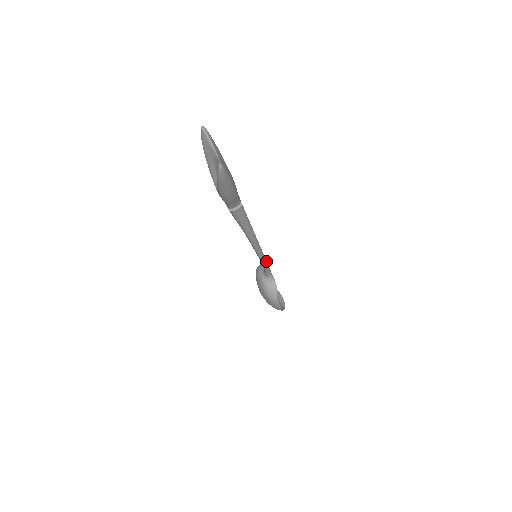
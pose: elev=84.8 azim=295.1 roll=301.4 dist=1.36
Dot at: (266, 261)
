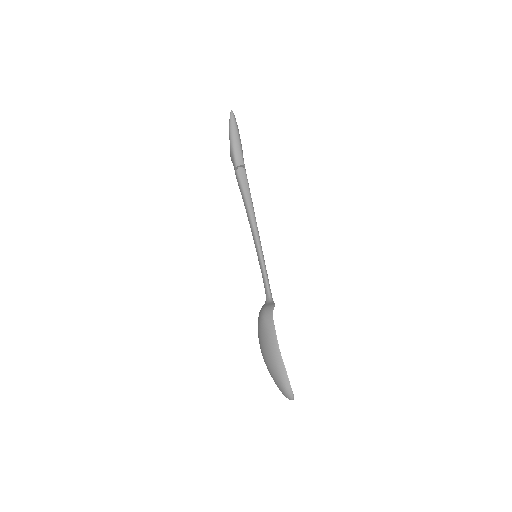
Dot at: occluded
